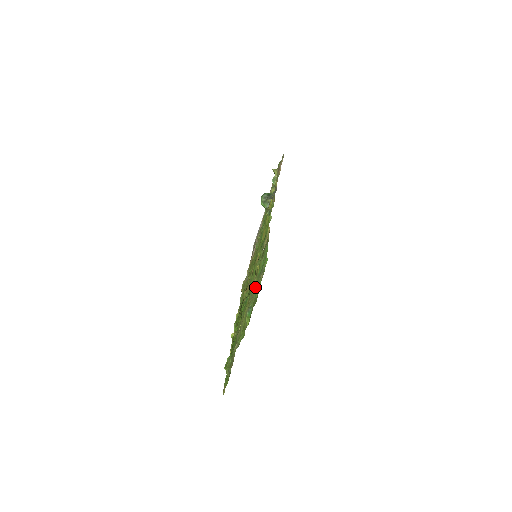
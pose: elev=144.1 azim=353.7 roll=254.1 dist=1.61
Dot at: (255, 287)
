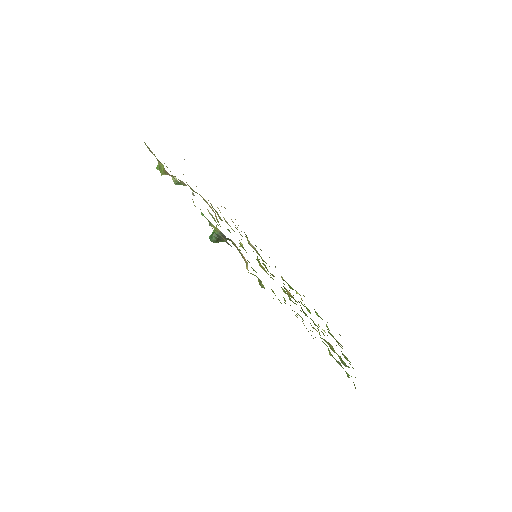
Dot at: occluded
